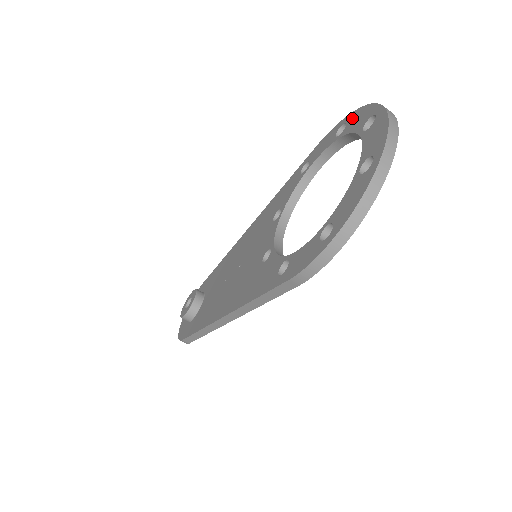
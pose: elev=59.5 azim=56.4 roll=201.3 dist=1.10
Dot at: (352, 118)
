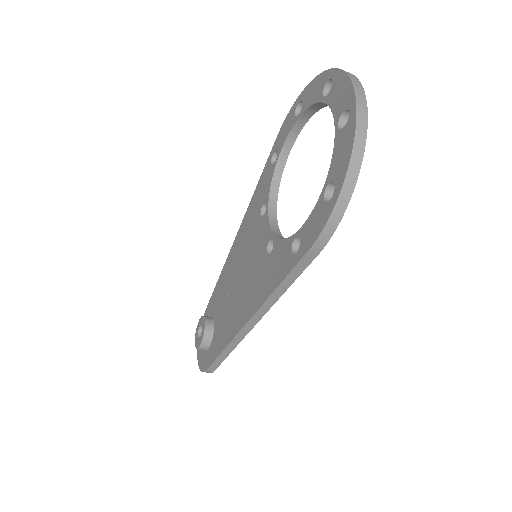
Dot at: (306, 94)
